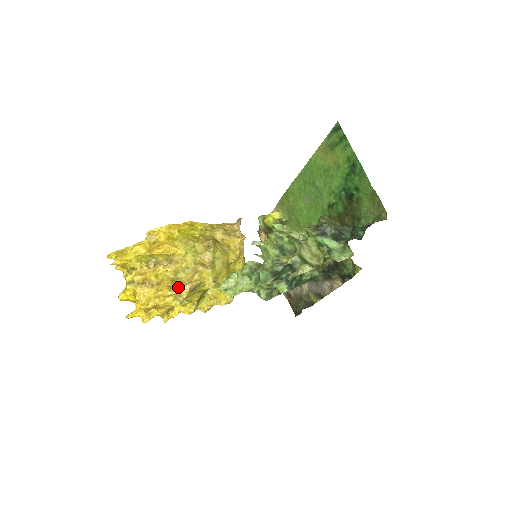
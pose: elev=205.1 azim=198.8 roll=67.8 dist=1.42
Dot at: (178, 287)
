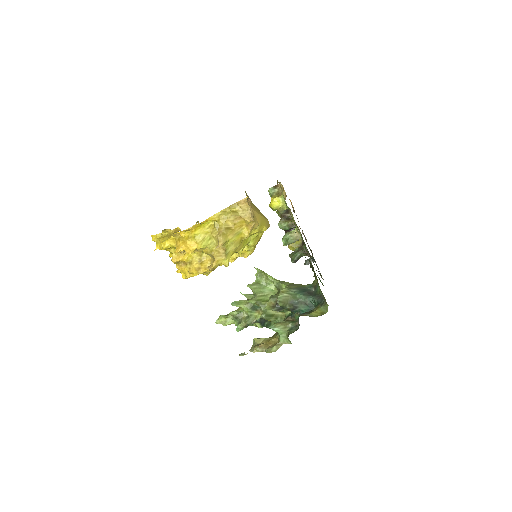
Dot at: (203, 268)
